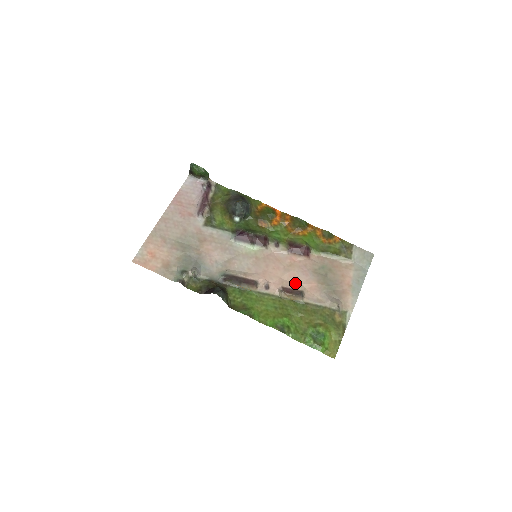
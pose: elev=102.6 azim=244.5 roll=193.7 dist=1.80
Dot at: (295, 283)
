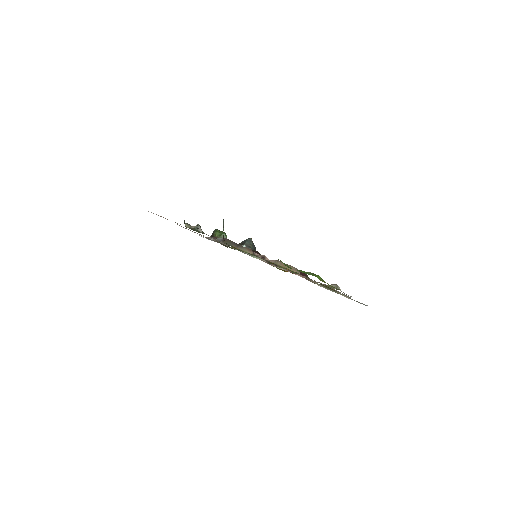
Dot at: occluded
